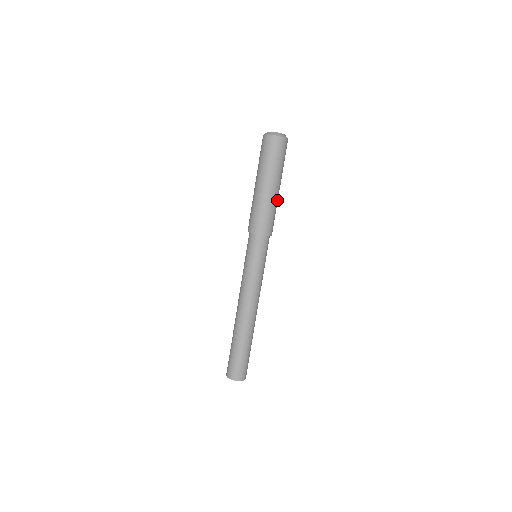
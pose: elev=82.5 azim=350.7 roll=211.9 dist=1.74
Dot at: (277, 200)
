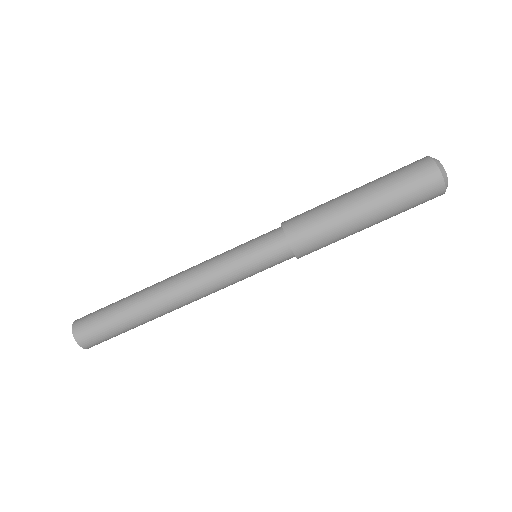
Dot at: occluded
